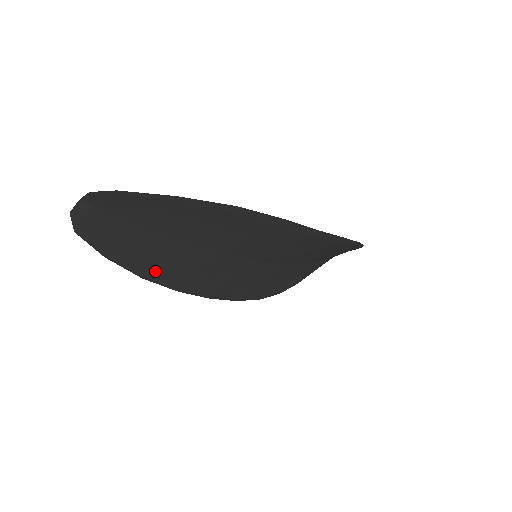
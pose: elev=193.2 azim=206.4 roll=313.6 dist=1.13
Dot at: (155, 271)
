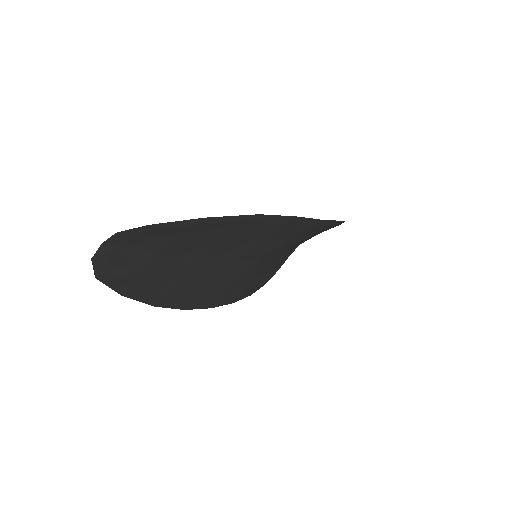
Dot at: (168, 296)
